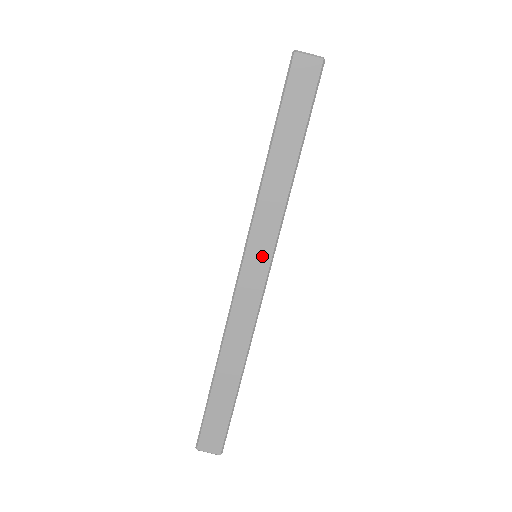
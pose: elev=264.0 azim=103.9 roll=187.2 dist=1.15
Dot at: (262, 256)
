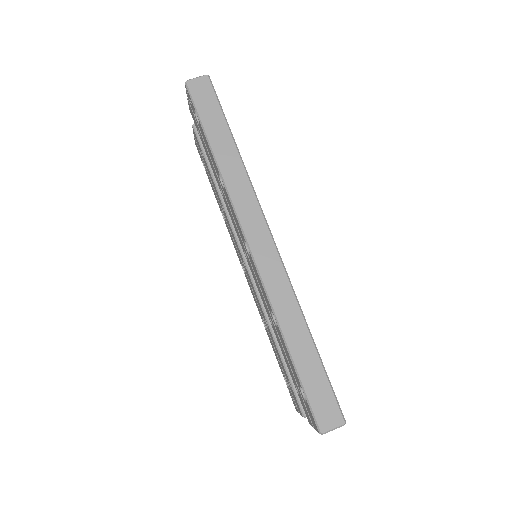
Dot at: (257, 223)
